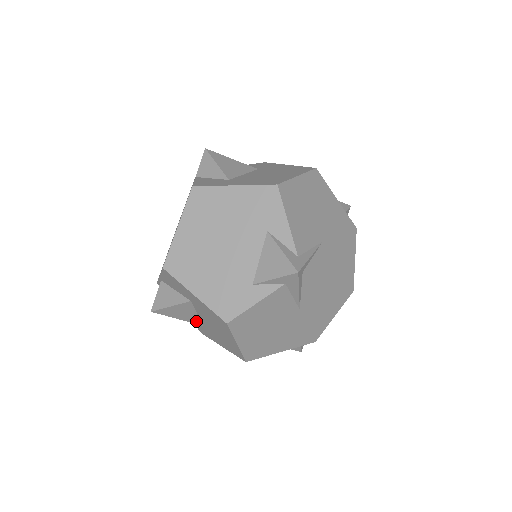
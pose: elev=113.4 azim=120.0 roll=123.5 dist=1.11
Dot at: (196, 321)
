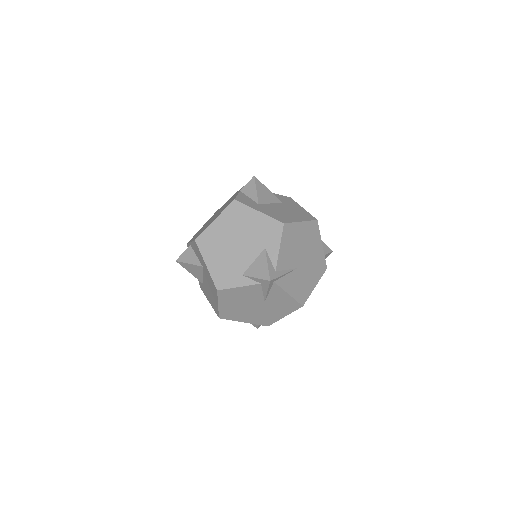
Dot at: (200, 279)
